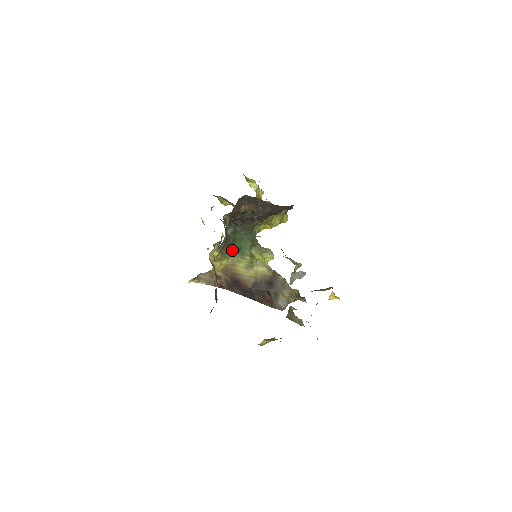
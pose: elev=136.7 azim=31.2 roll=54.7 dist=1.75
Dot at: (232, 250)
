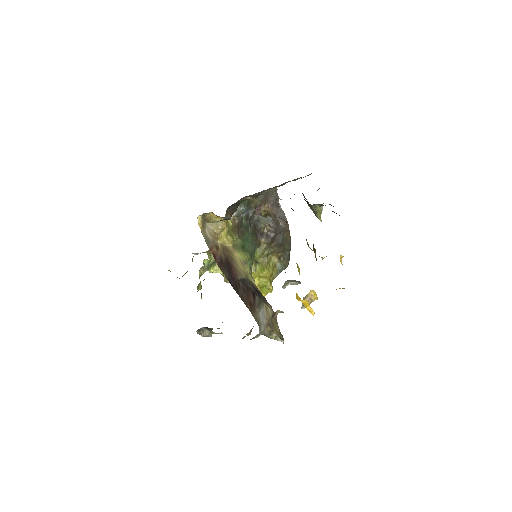
Dot at: (238, 239)
